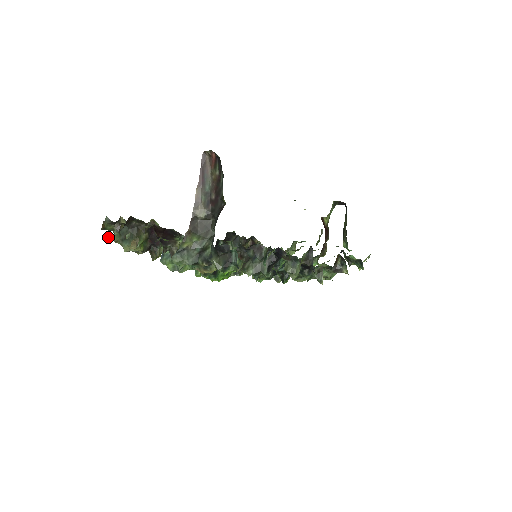
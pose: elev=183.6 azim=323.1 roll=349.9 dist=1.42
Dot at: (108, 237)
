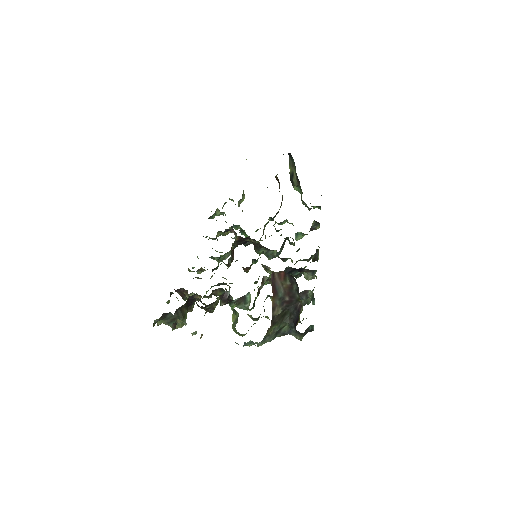
Dot at: occluded
